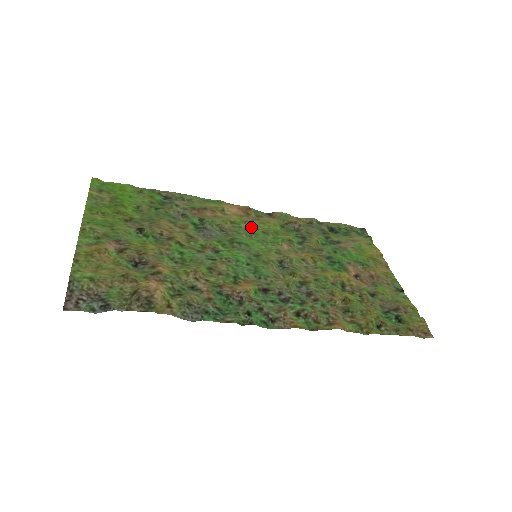
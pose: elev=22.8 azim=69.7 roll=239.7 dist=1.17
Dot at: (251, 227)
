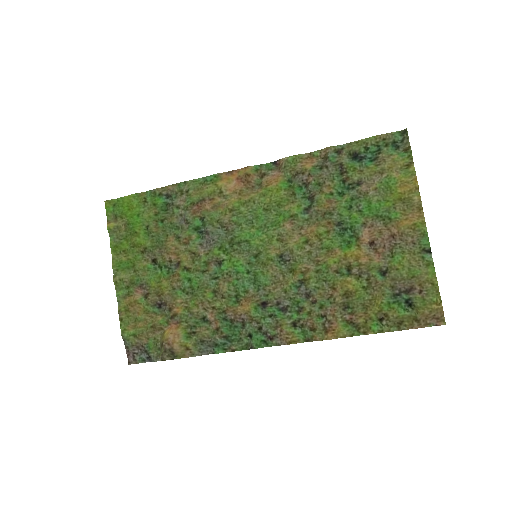
Dot at: (251, 207)
